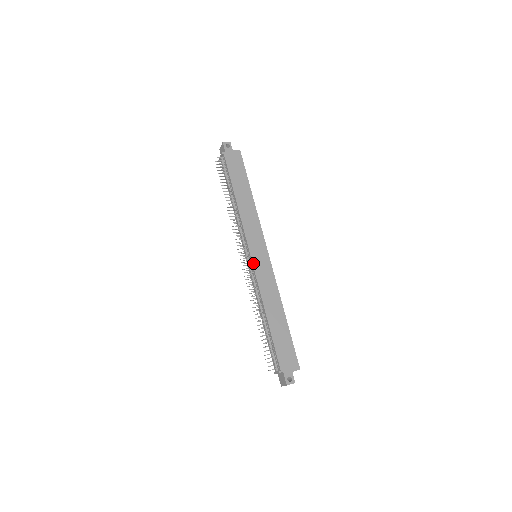
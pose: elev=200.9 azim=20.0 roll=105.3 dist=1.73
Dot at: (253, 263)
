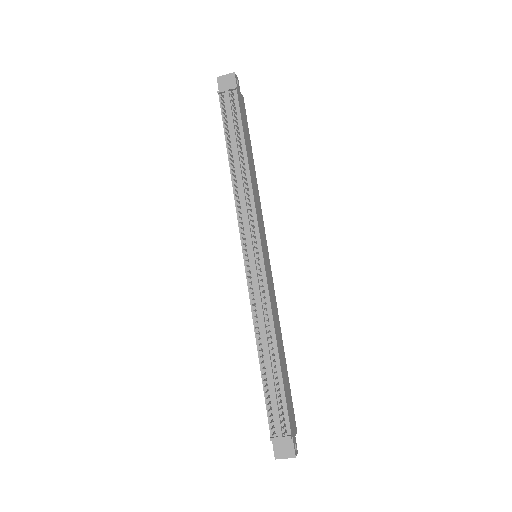
Dot at: (265, 266)
